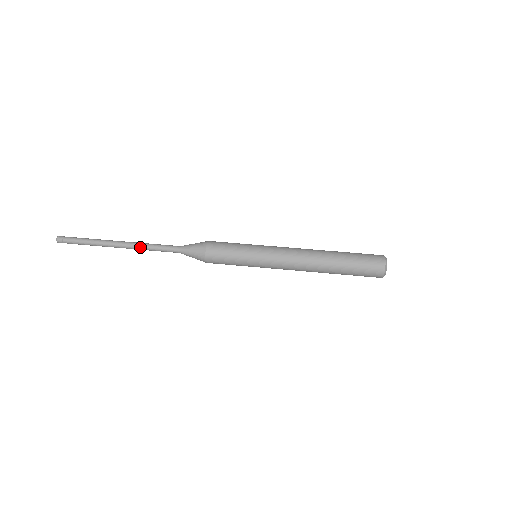
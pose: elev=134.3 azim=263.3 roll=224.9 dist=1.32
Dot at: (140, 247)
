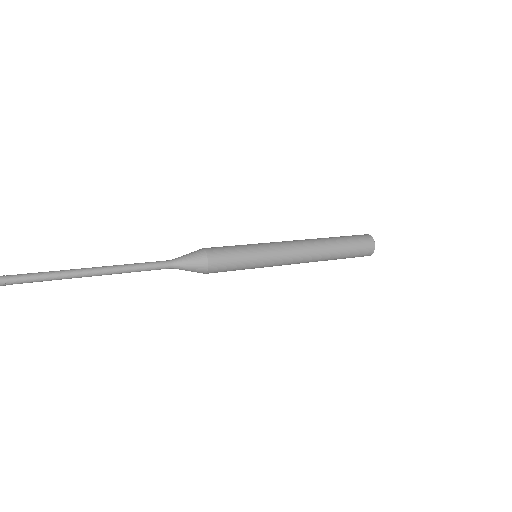
Dot at: (122, 270)
